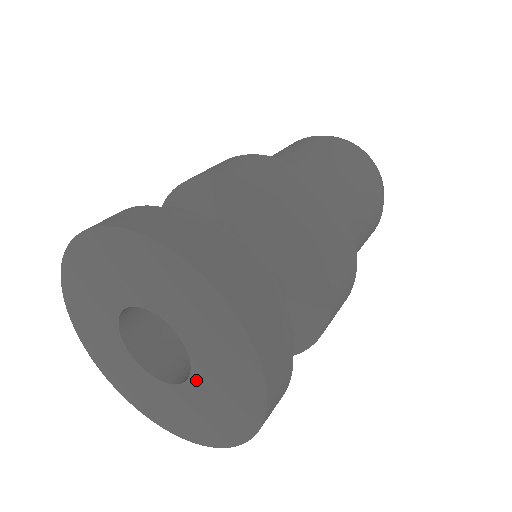
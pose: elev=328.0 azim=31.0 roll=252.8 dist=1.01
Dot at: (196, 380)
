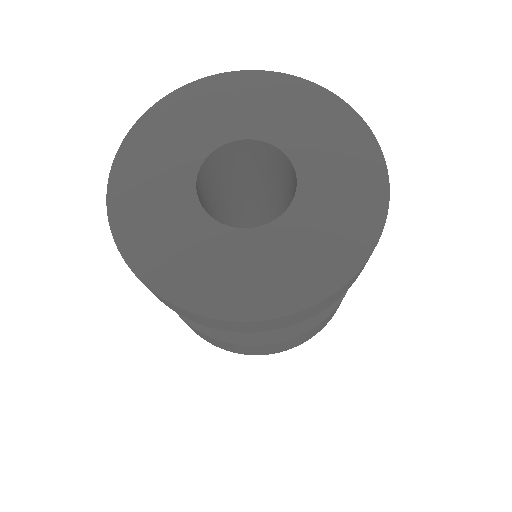
Dot at: (277, 228)
